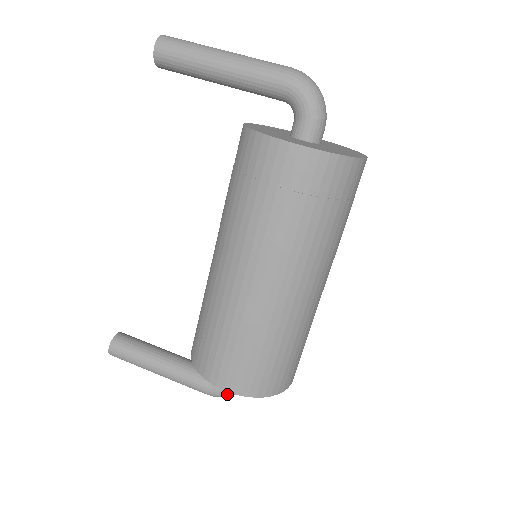
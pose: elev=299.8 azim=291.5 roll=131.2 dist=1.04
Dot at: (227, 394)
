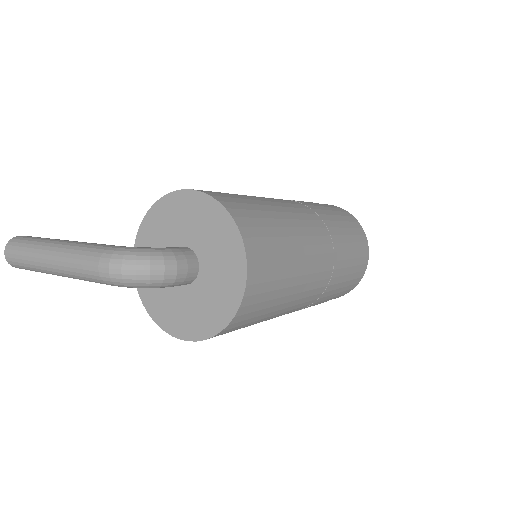
Dot at: (141, 251)
